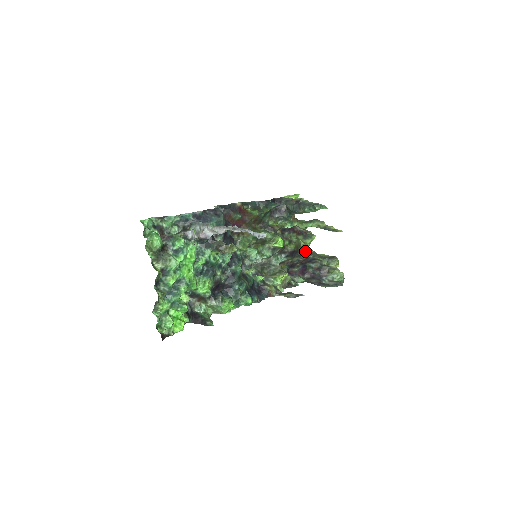
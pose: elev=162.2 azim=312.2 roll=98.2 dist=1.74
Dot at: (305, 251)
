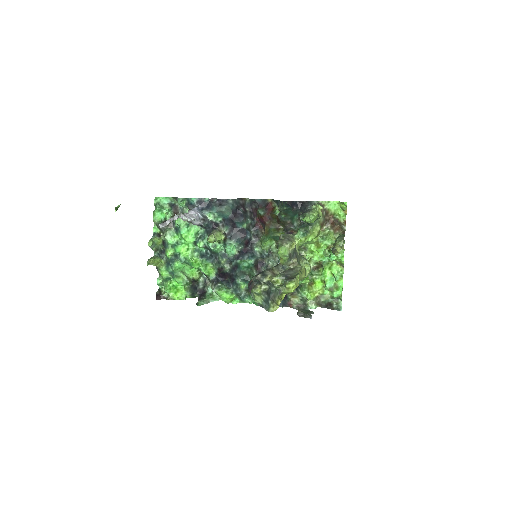
Dot at: (290, 265)
